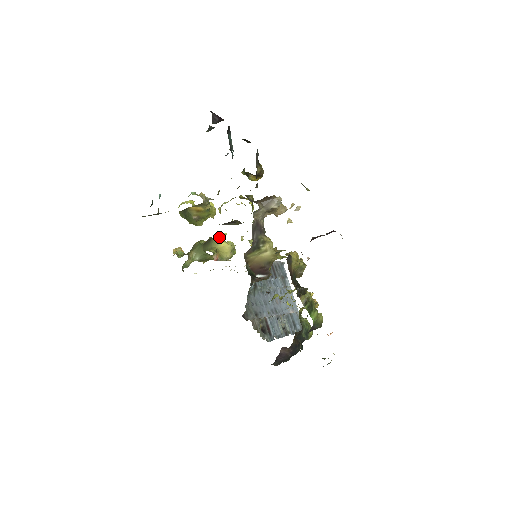
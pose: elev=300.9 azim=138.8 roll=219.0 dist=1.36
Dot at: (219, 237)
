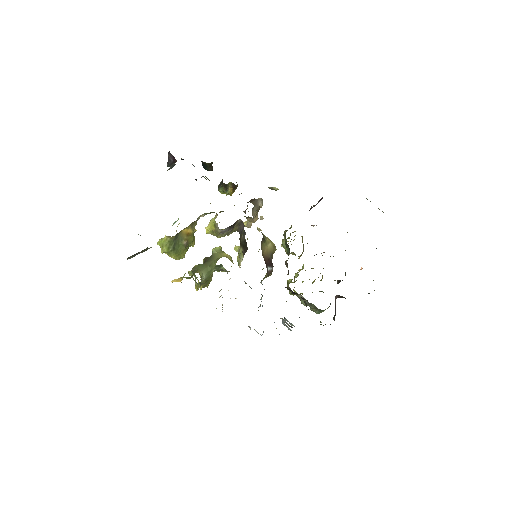
Dot at: (218, 249)
